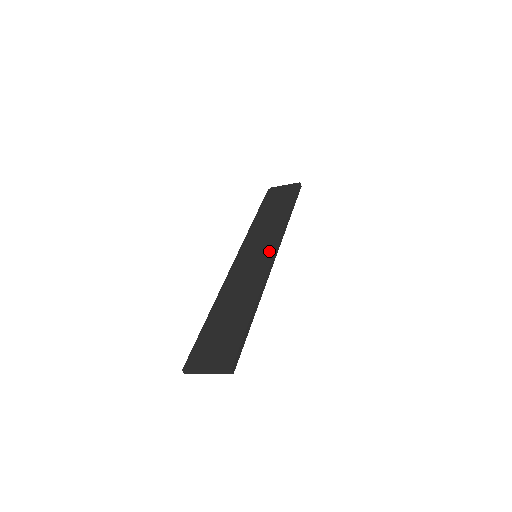
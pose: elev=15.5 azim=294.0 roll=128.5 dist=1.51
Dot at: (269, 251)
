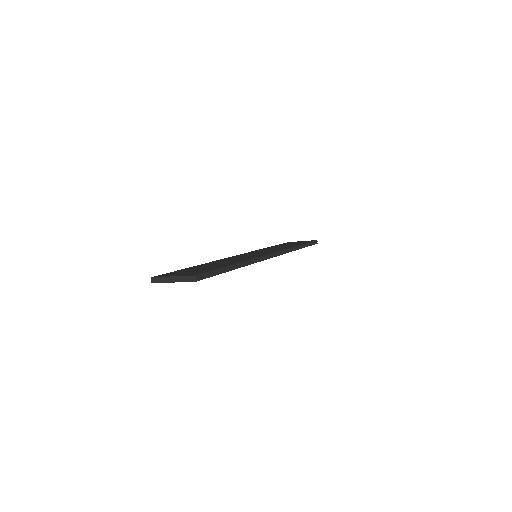
Dot at: (269, 252)
